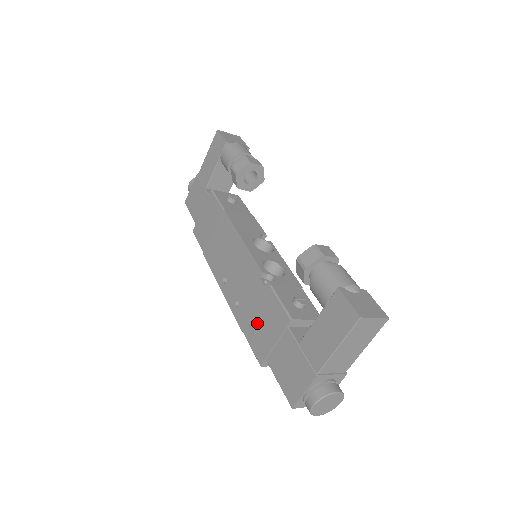
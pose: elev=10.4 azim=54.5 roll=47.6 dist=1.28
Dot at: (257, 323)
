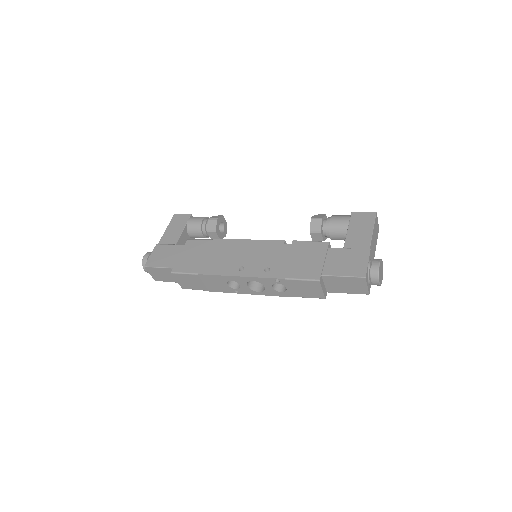
Dot at: (298, 263)
